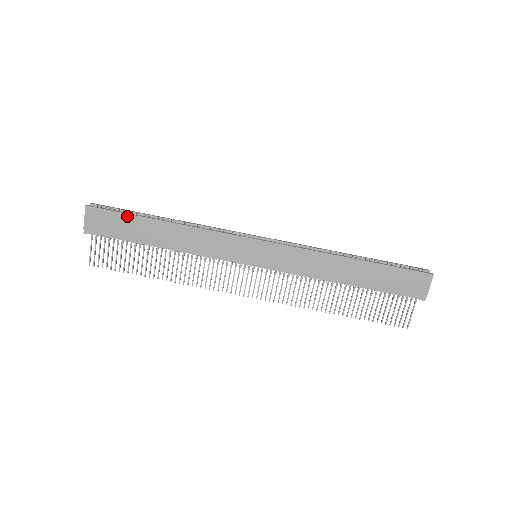
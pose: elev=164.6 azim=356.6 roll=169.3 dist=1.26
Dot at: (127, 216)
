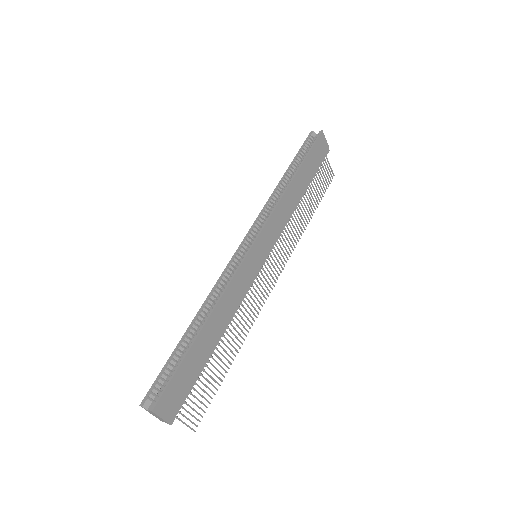
Dot at: (182, 366)
